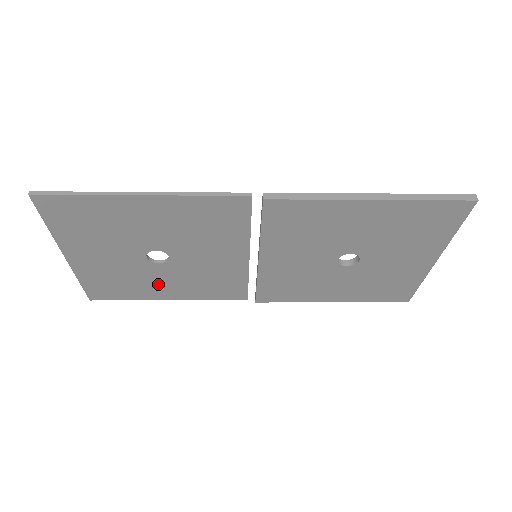
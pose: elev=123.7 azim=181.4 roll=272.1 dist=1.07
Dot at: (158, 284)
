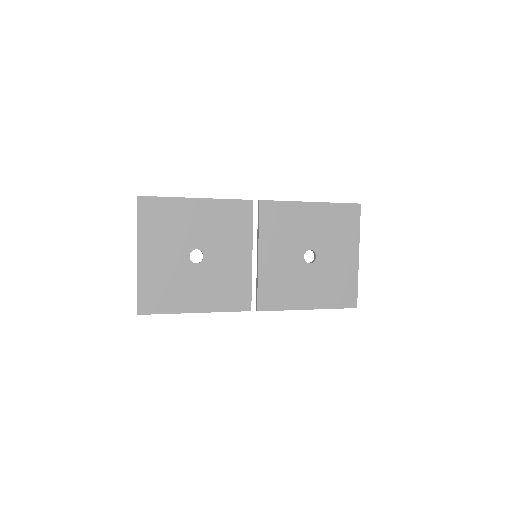
Dot at: (191, 290)
